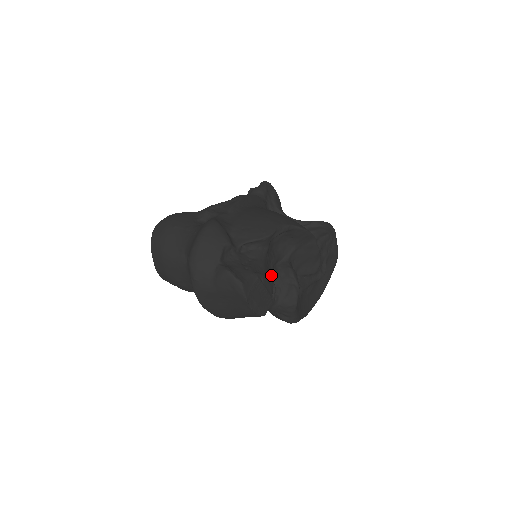
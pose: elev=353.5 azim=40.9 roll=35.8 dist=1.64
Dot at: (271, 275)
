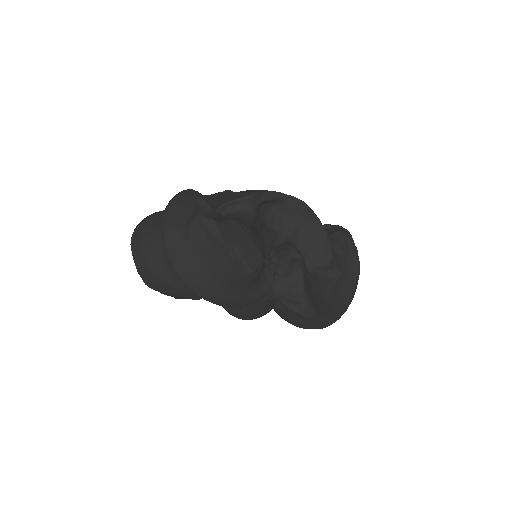
Dot at: (267, 251)
